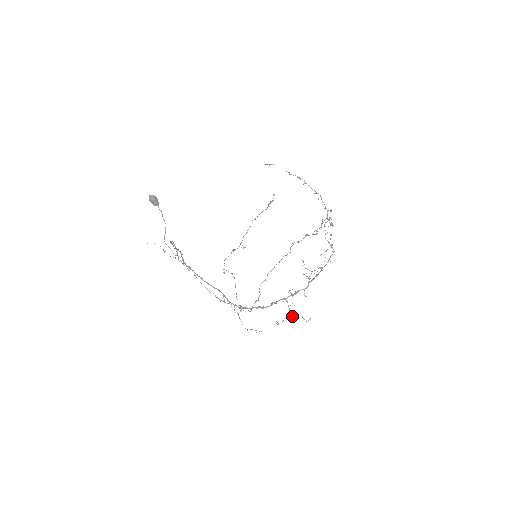
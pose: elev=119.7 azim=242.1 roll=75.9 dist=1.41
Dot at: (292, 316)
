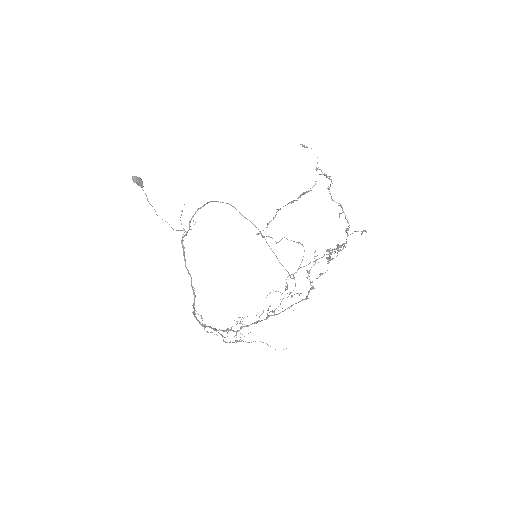
Dot at: occluded
